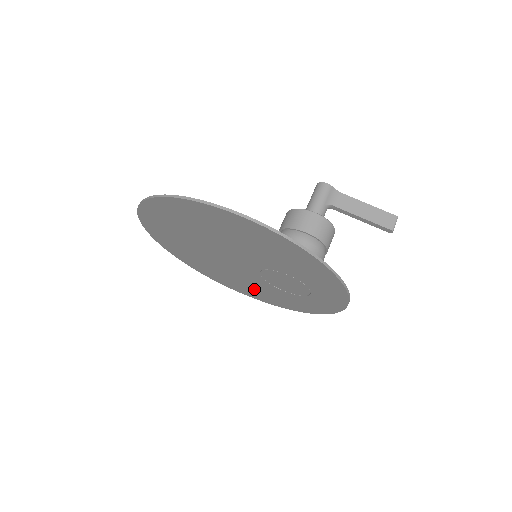
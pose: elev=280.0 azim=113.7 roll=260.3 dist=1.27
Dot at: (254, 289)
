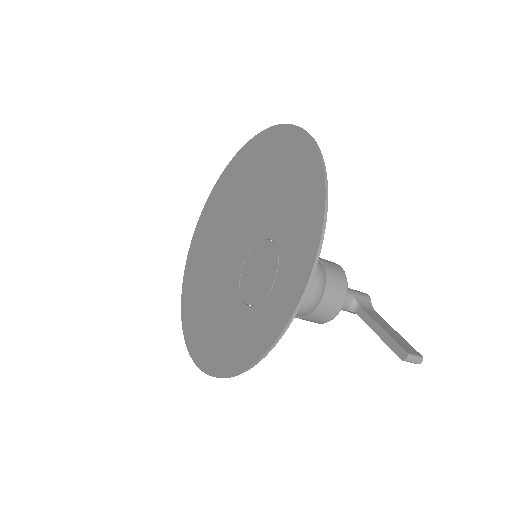
Dot at: (212, 324)
